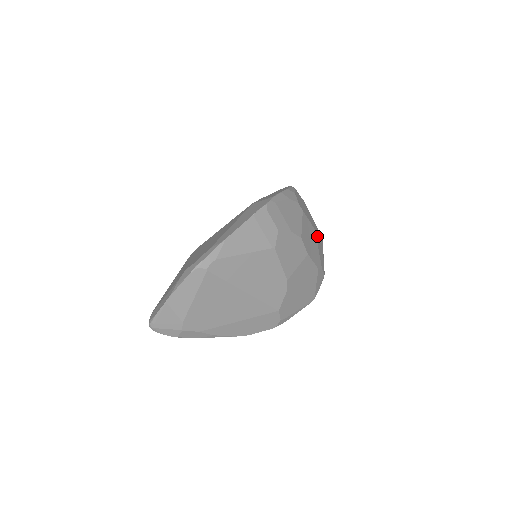
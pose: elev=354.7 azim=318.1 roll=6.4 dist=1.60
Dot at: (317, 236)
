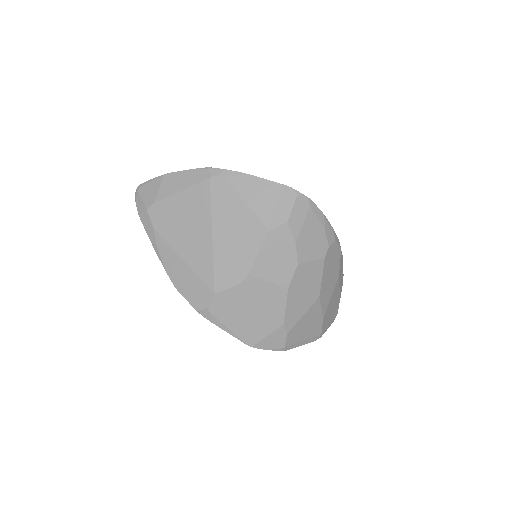
Dot at: (315, 309)
